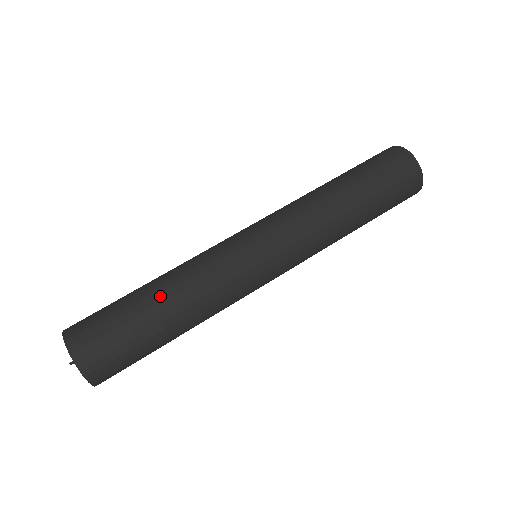
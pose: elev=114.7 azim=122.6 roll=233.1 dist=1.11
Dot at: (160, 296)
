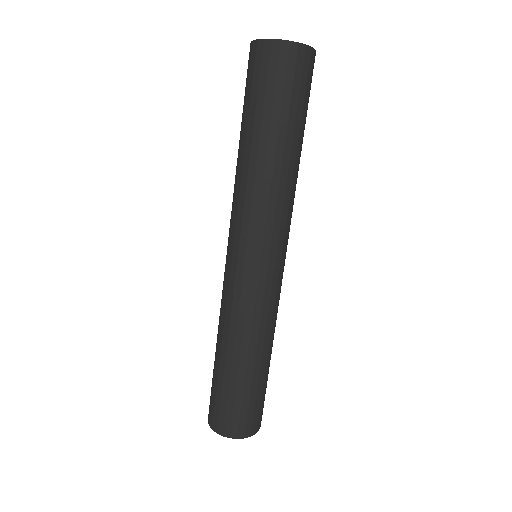
Dot at: (222, 354)
